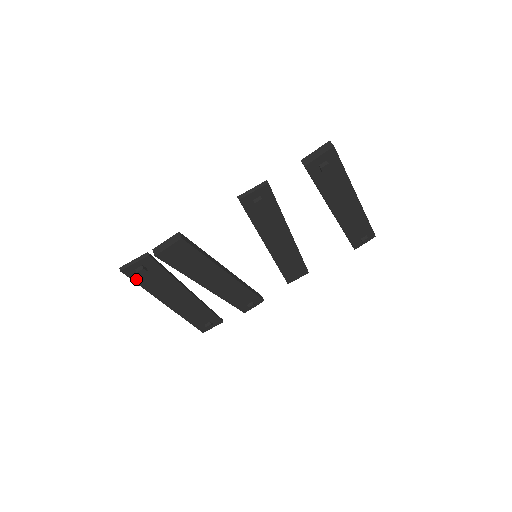
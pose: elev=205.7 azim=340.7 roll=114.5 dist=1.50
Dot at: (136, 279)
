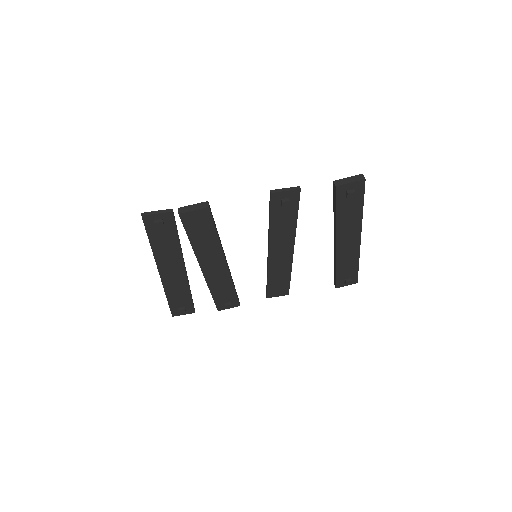
Dot at: (149, 231)
